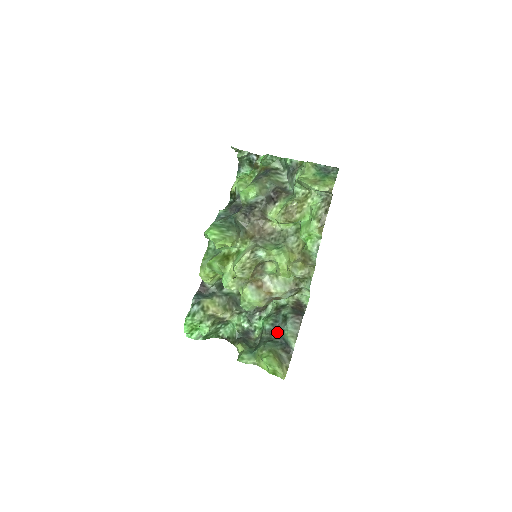
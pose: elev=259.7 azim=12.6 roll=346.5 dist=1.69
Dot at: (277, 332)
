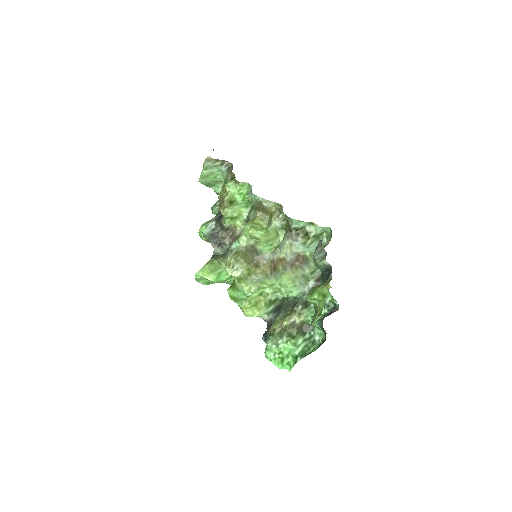
Dot at: occluded
